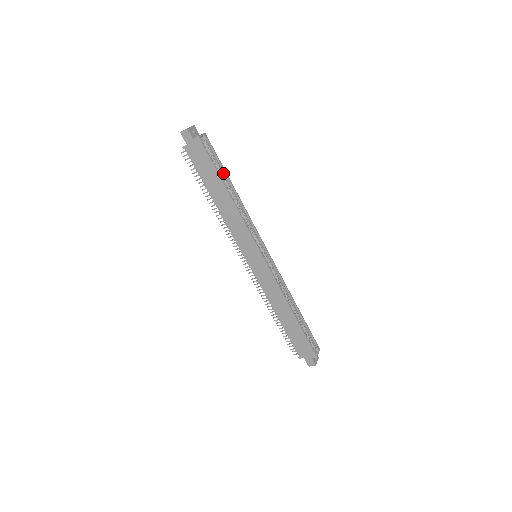
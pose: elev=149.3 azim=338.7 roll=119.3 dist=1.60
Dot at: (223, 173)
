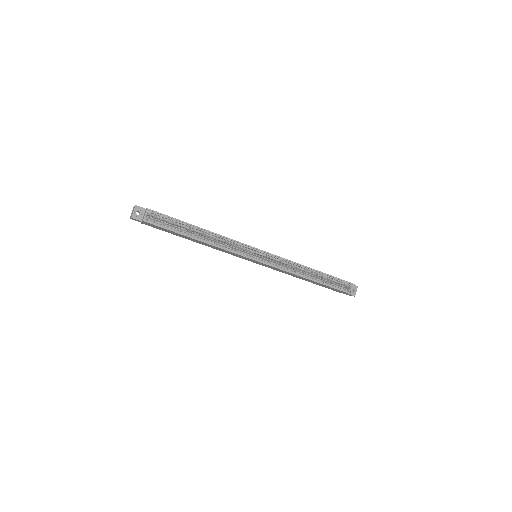
Dot at: (185, 225)
